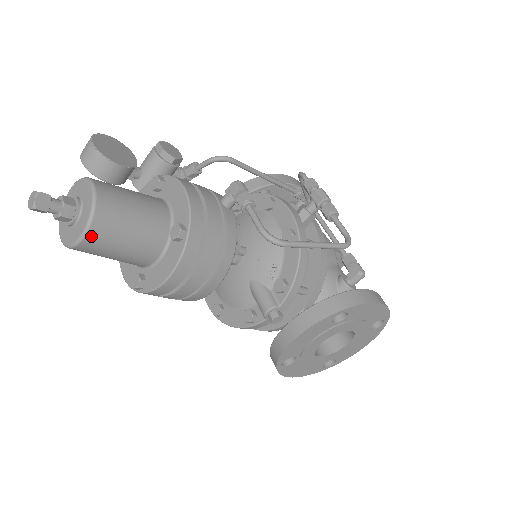
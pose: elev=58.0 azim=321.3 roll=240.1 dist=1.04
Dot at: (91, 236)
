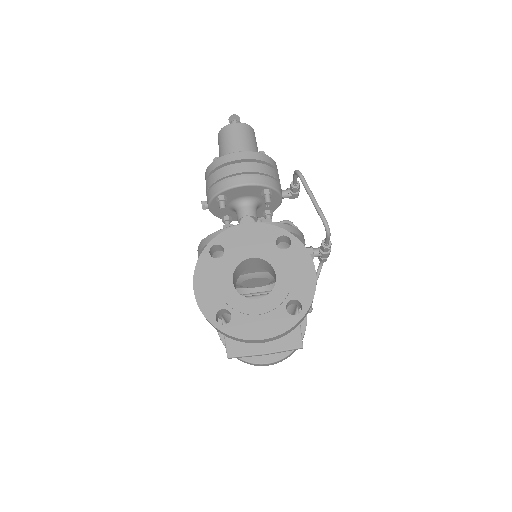
Dot at: (237, 125)
